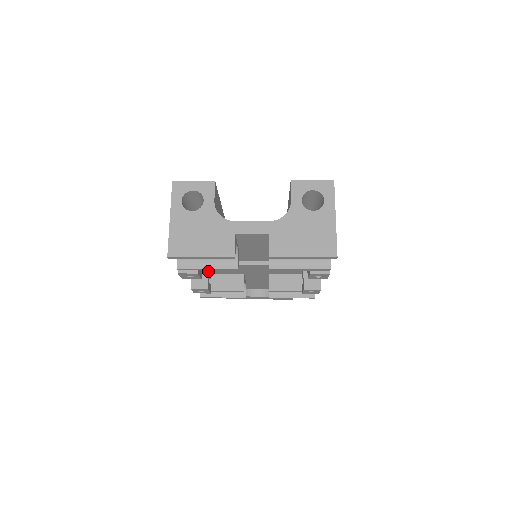
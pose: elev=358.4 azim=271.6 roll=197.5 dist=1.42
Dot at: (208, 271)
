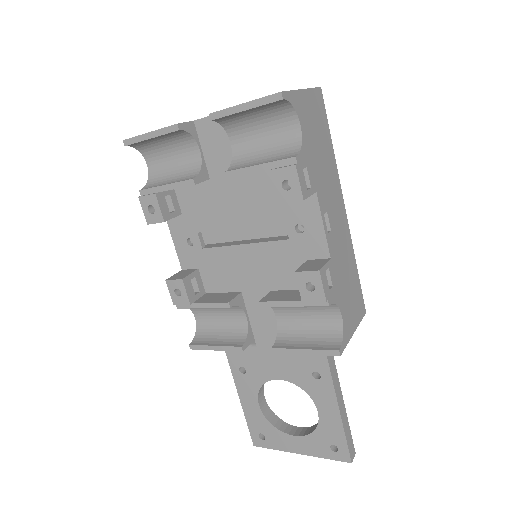
Dot at: (196, 270)
